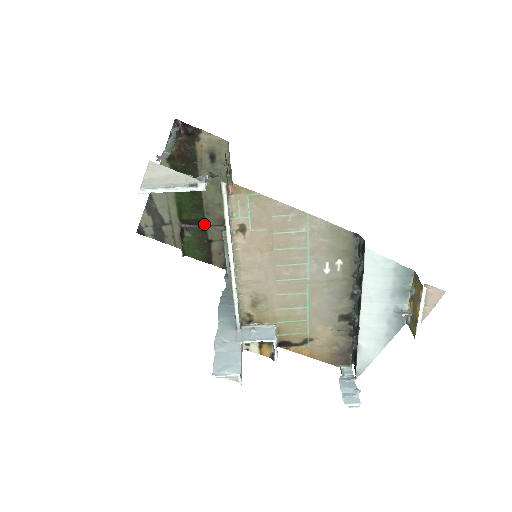
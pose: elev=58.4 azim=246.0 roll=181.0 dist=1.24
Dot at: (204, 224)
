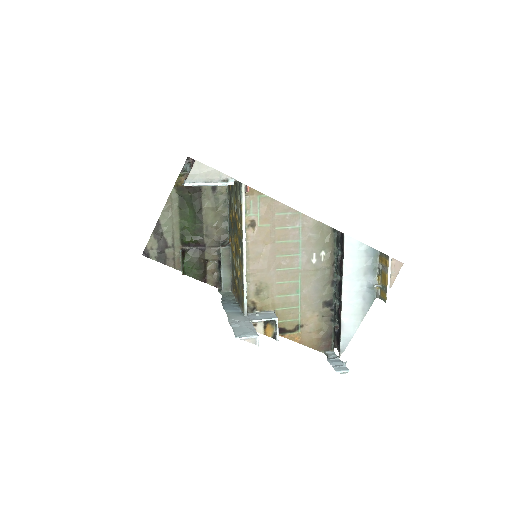
Dot at: (203, 245)
